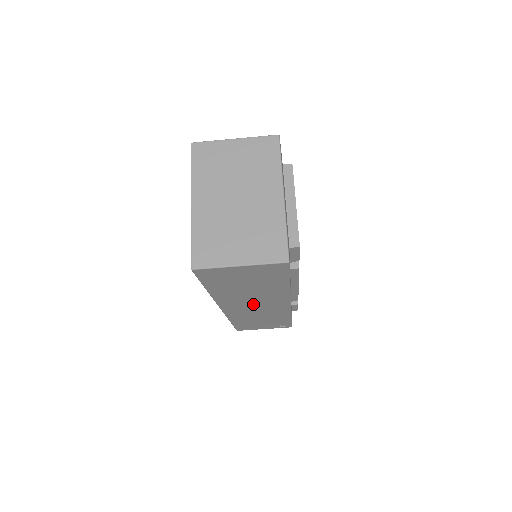
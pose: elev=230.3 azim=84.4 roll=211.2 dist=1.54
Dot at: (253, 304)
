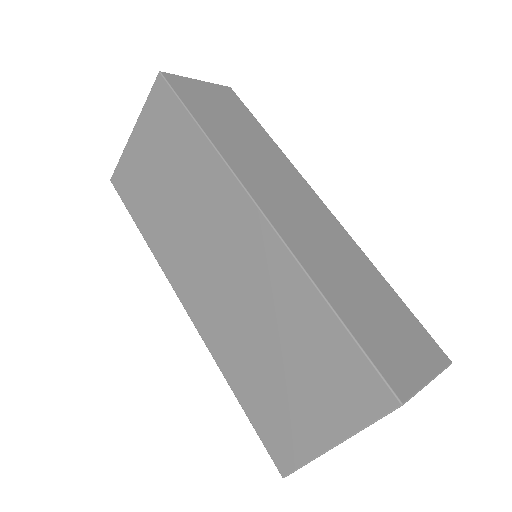
Dot at: occluded
